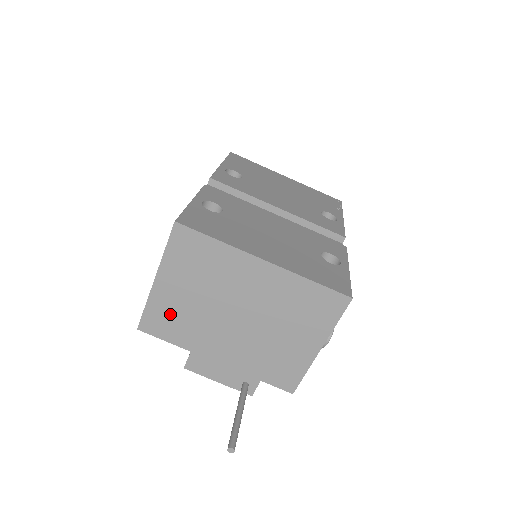
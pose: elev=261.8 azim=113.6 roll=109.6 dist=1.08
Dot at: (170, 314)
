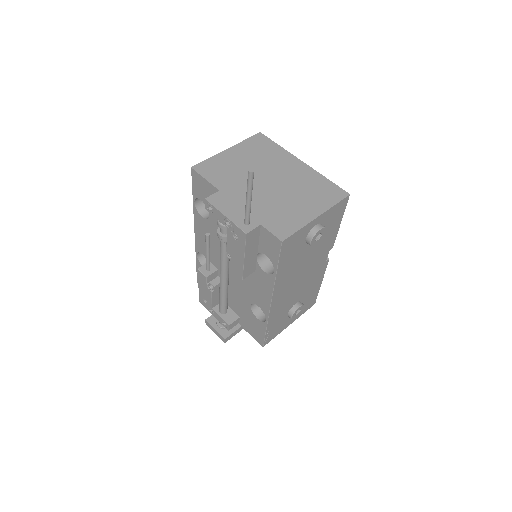
Dot at: (222, 167)
